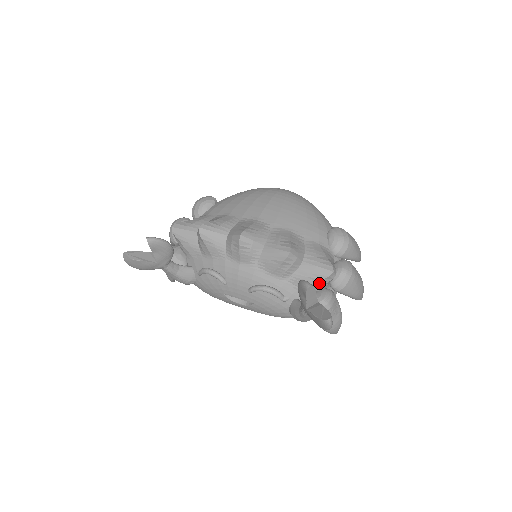
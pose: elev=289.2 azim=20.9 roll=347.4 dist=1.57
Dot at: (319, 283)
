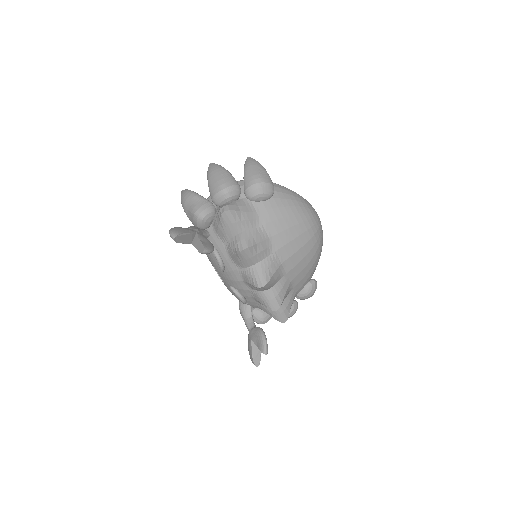
Dot at: (272, 316)
